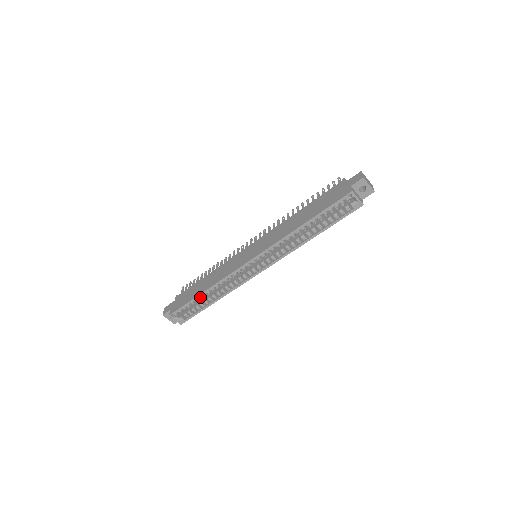
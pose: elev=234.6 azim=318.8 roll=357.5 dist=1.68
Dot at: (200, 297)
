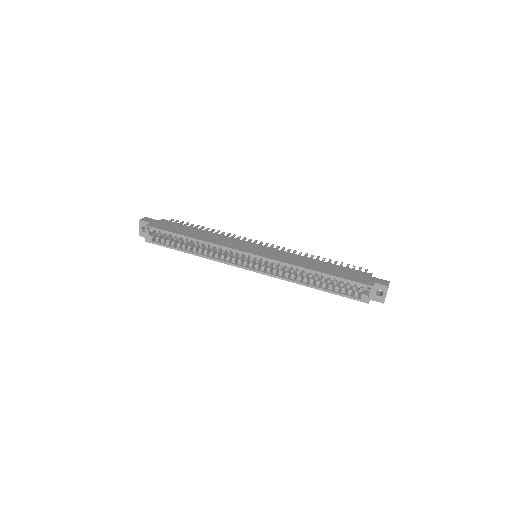
Dot at: (184, 238)
